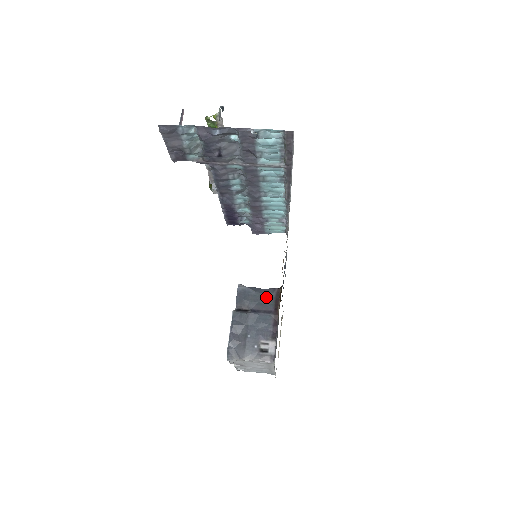
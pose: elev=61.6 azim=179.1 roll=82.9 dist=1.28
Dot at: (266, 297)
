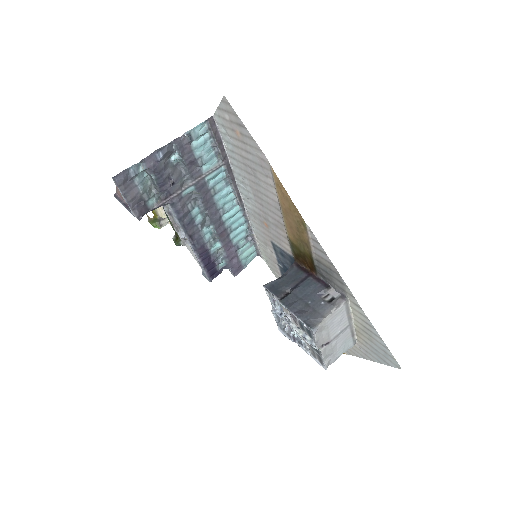
Dot at: (292, 274)
